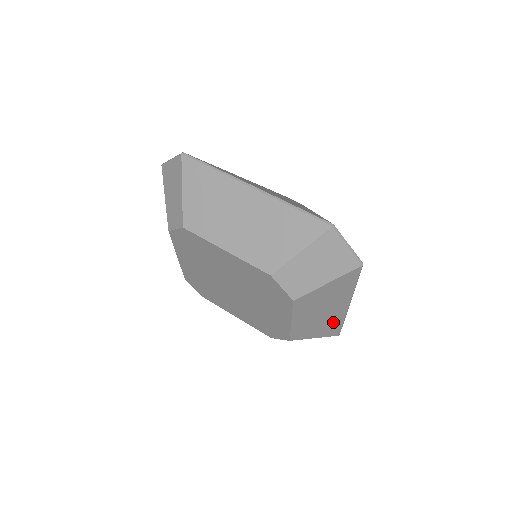
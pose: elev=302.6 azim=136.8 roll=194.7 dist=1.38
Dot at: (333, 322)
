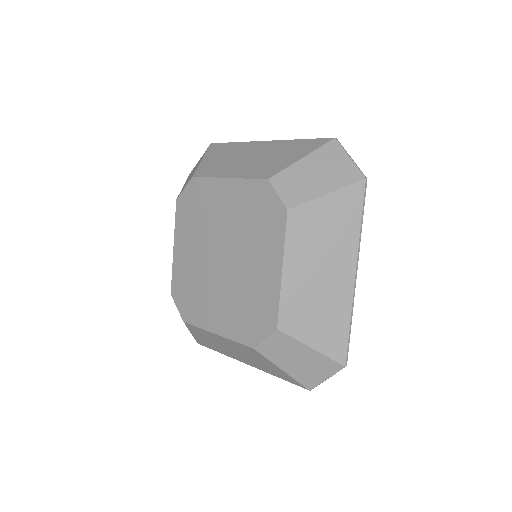
Dot at: (220, 349)
